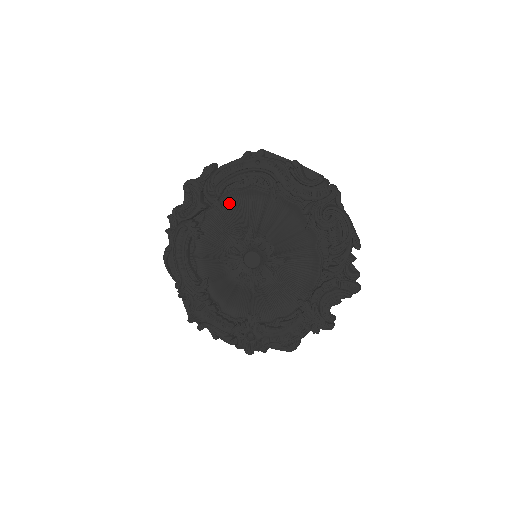
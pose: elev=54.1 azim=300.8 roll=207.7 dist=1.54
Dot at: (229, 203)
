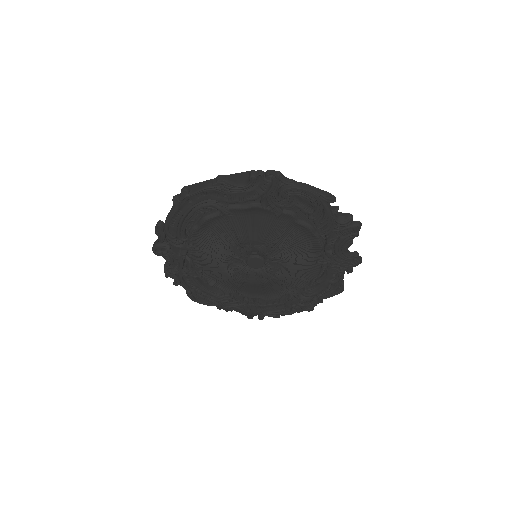
Dot at: (199, 239)
